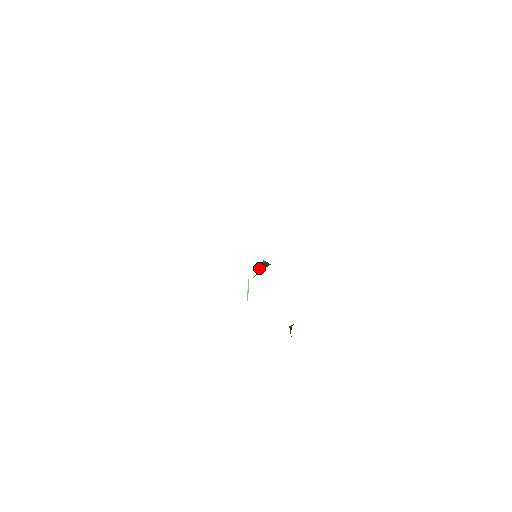
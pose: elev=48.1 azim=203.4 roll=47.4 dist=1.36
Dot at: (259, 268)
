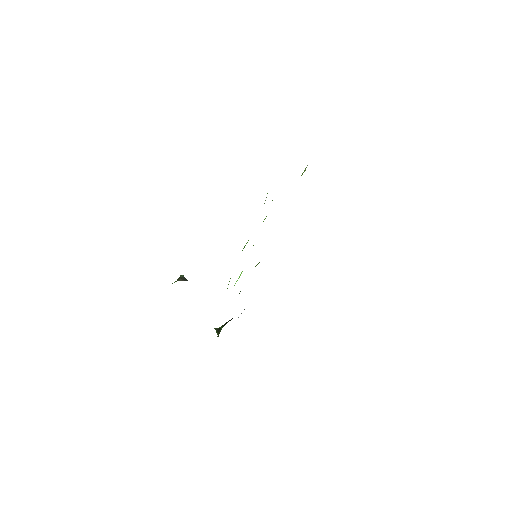
Dot at: (178, 278)
